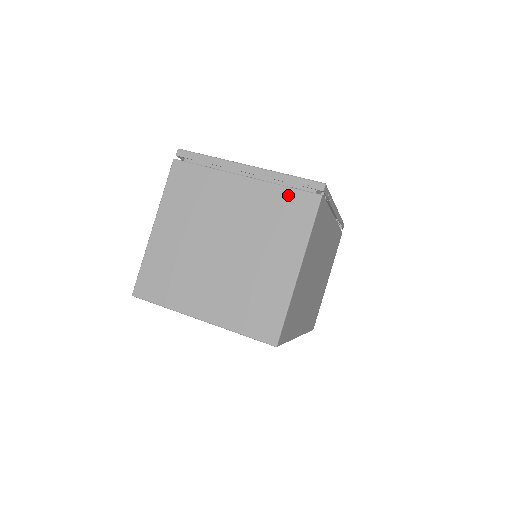
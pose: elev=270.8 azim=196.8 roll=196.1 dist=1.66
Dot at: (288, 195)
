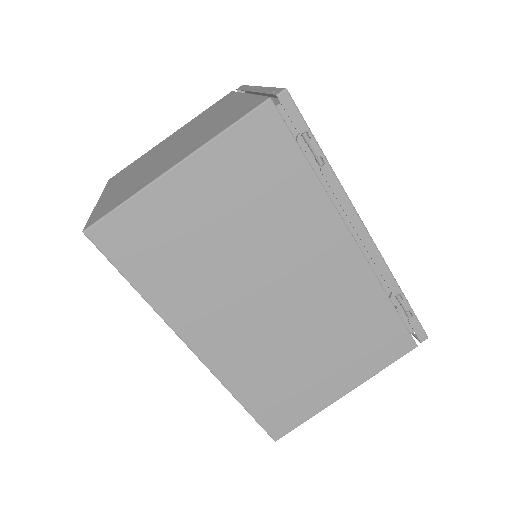
Dot at: (250, 102)
